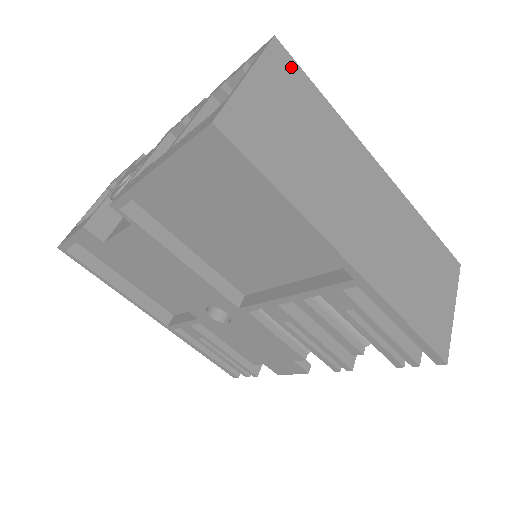
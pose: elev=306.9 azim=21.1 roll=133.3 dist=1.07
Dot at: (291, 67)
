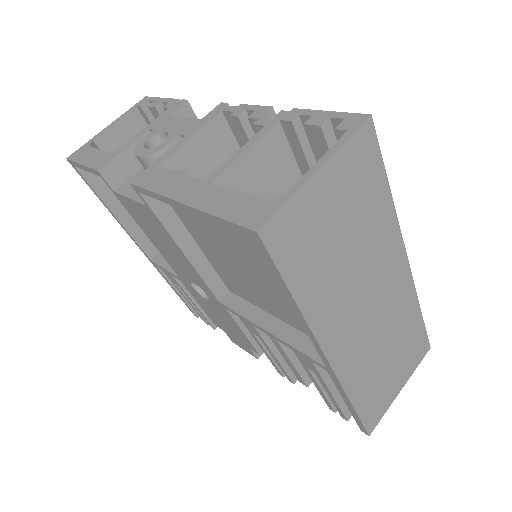
Dot at: (371, 154)
